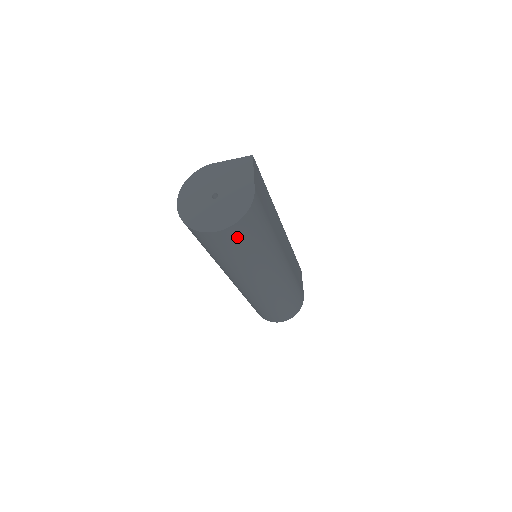
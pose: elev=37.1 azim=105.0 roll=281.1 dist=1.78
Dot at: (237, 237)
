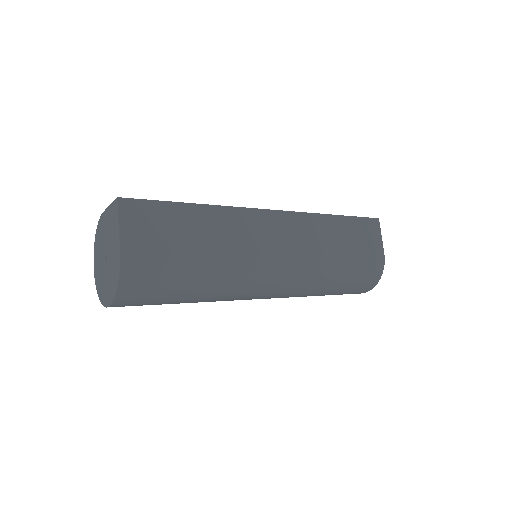
Dot at: (140, 300)
